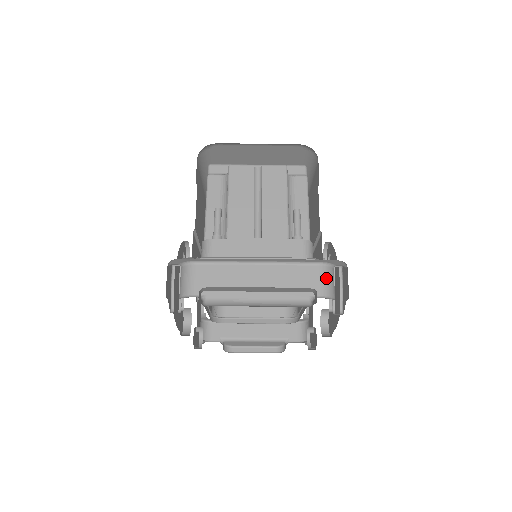
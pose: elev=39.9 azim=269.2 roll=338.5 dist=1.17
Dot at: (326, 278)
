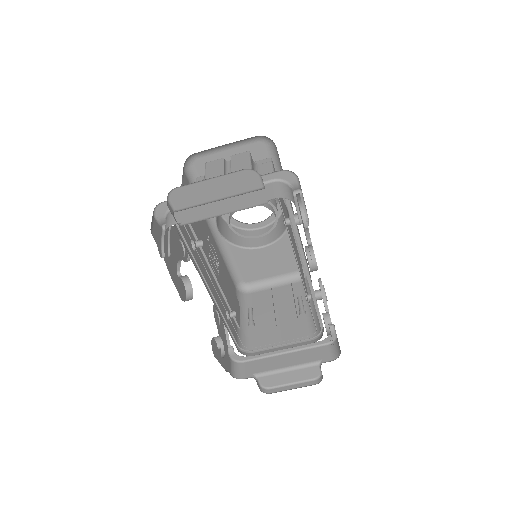
Dot at: (281, 188)
